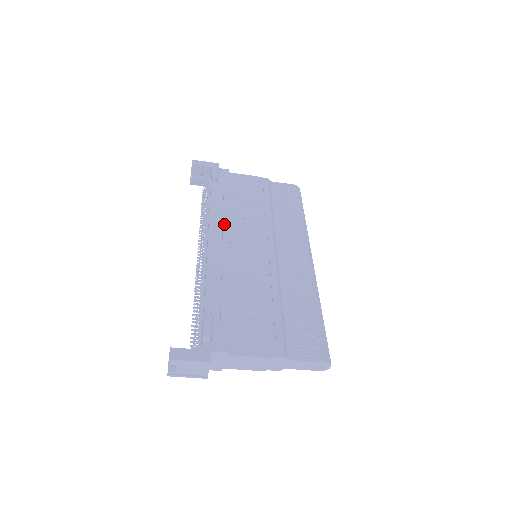
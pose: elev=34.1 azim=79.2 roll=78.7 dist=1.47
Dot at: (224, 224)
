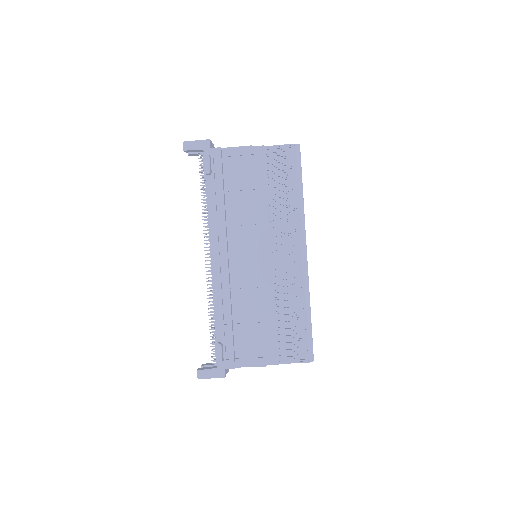
Dot at: (222, 235)
